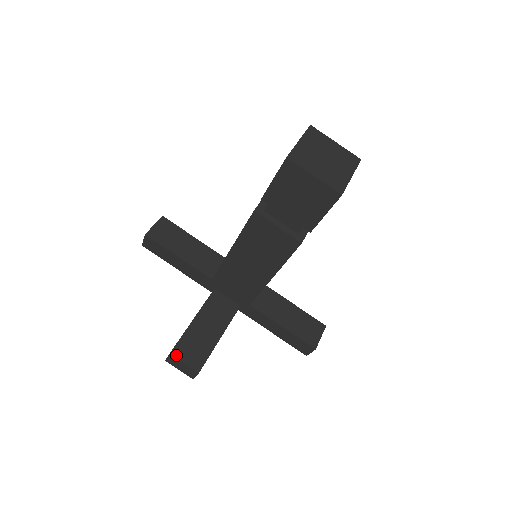
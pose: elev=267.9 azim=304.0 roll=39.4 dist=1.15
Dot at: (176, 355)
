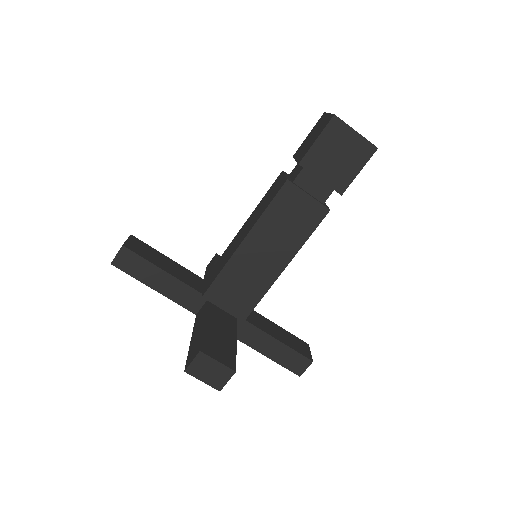
Dot at: (207, 353)
